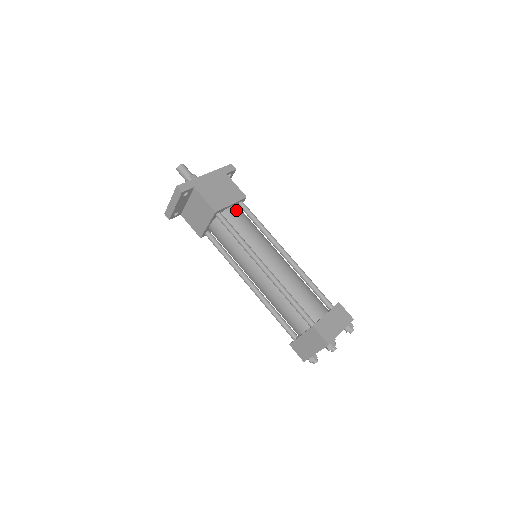
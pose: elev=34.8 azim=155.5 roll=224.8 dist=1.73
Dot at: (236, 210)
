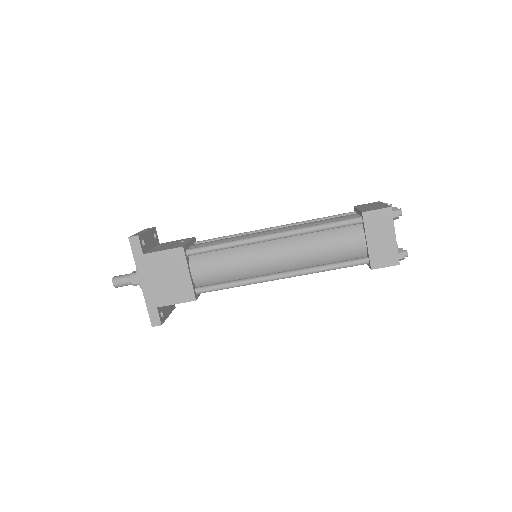
Dot at: (197, 268)
